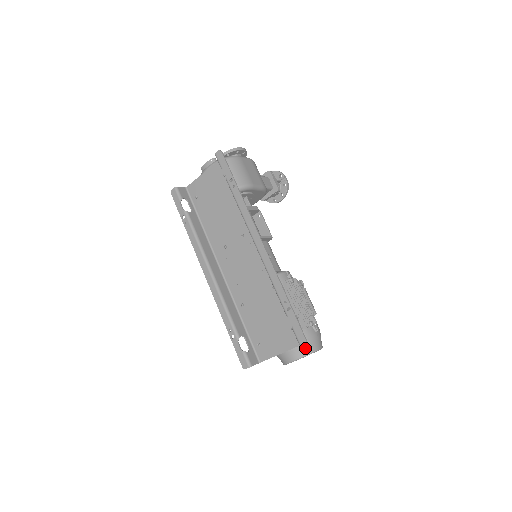
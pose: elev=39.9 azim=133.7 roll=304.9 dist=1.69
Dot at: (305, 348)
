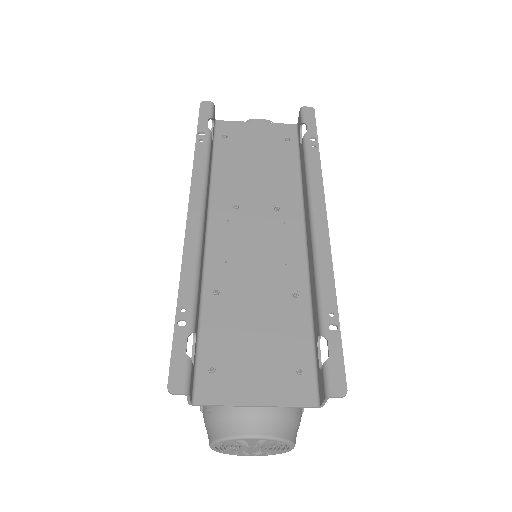
Dot at: (287, 425)
